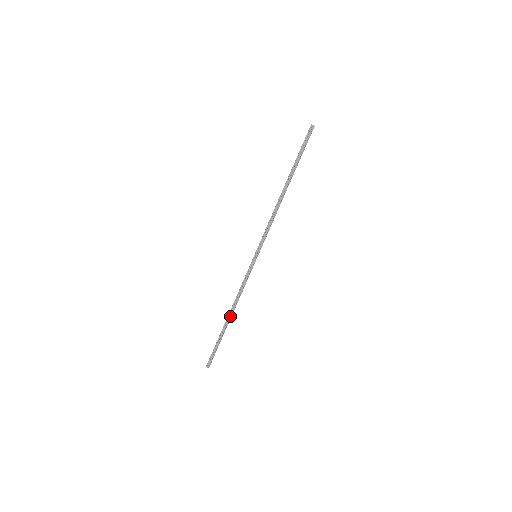
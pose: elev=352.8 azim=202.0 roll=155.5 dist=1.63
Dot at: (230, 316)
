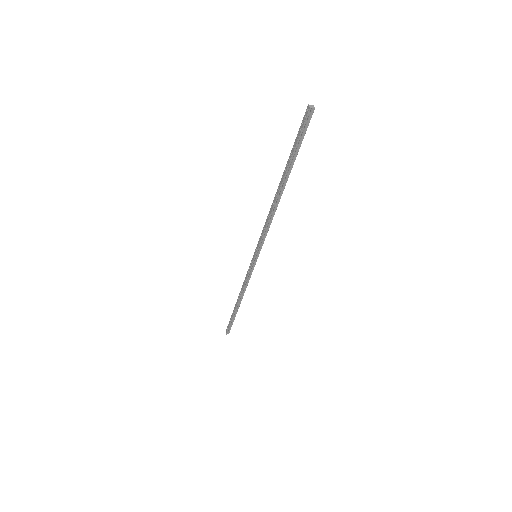
Dot at: (238, 302)
